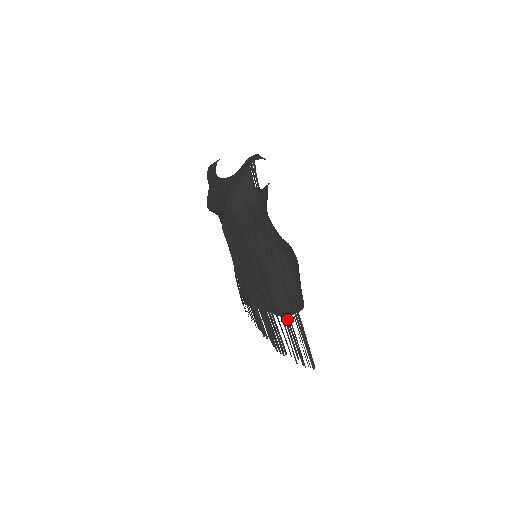
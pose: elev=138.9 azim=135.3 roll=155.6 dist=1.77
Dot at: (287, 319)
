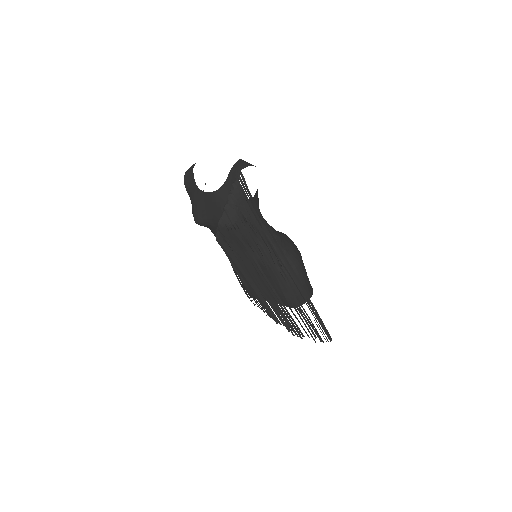
Dot at: (300, 309)
